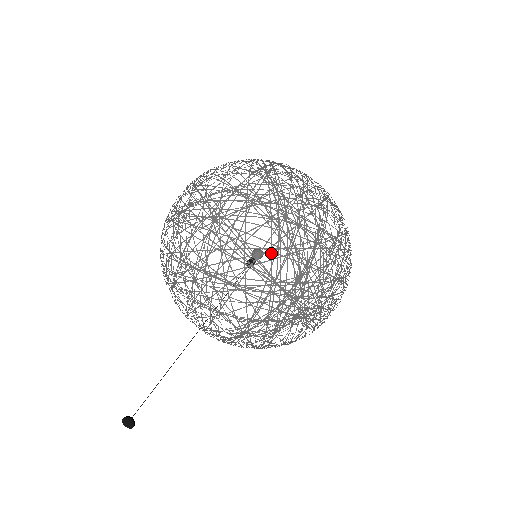
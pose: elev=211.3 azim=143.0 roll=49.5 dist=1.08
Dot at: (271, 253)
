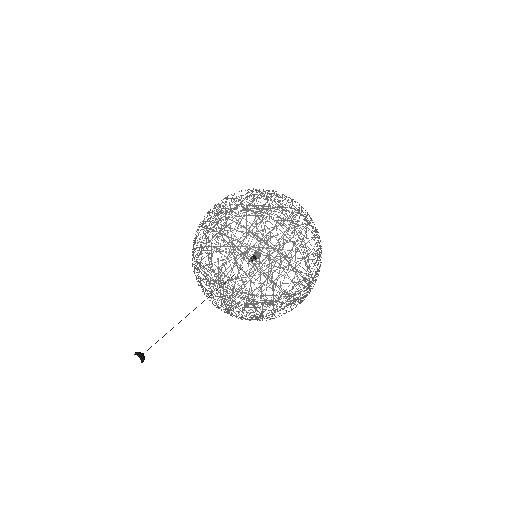
Dot at: (313, 256)
